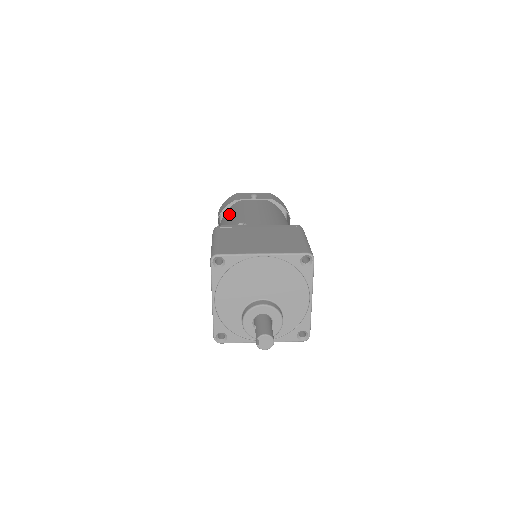
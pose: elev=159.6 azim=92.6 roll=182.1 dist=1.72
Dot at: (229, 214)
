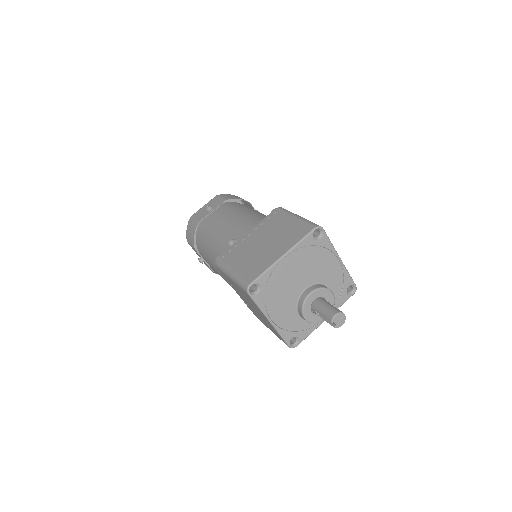
Dot at: (204, 239)
